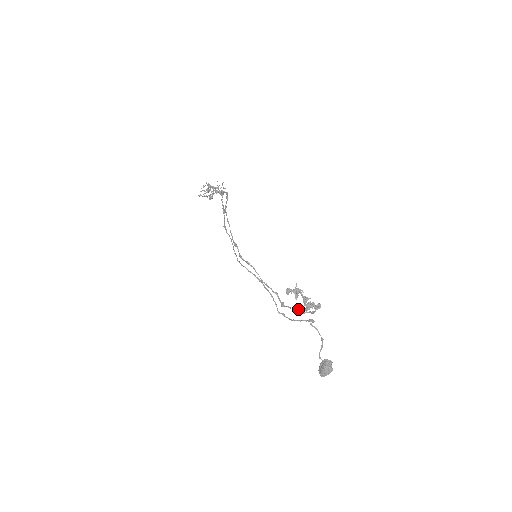
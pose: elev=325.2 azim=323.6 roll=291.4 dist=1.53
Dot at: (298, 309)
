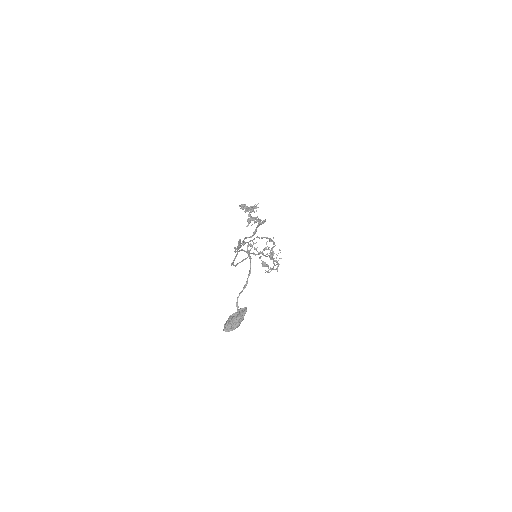
Dot at: occluded
